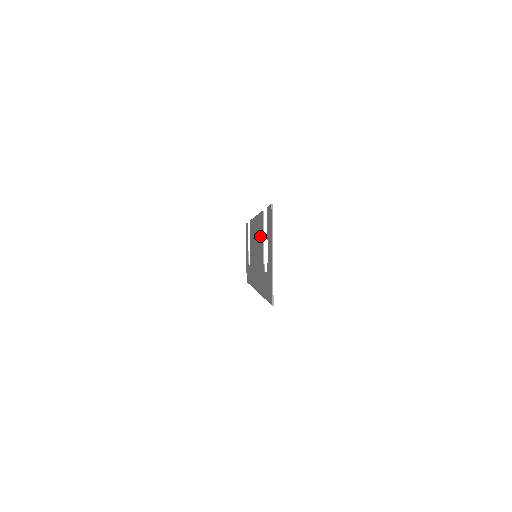
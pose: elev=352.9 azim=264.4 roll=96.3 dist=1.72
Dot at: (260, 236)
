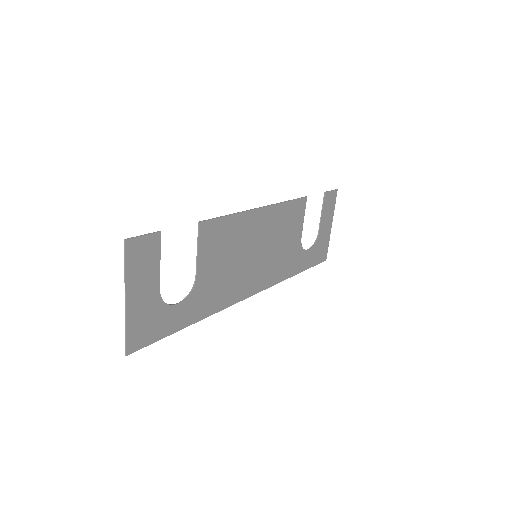
Dot at: (216, 246)
